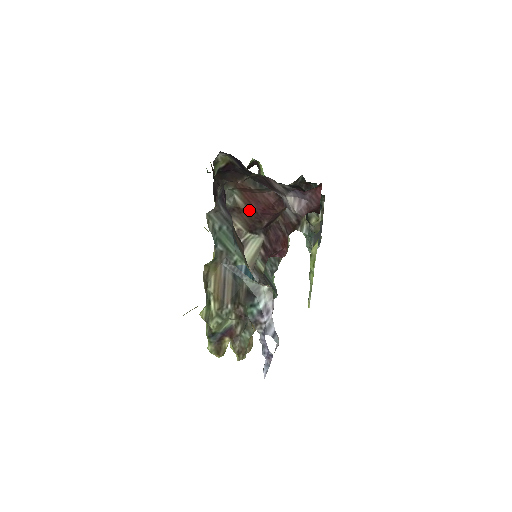
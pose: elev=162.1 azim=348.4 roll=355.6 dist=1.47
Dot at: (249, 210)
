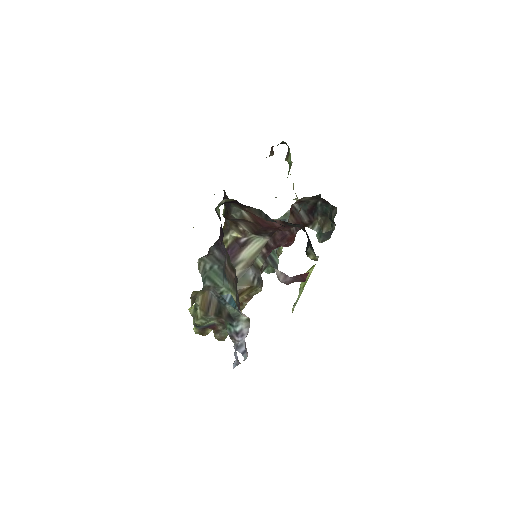
Dot at: (255, 223)
